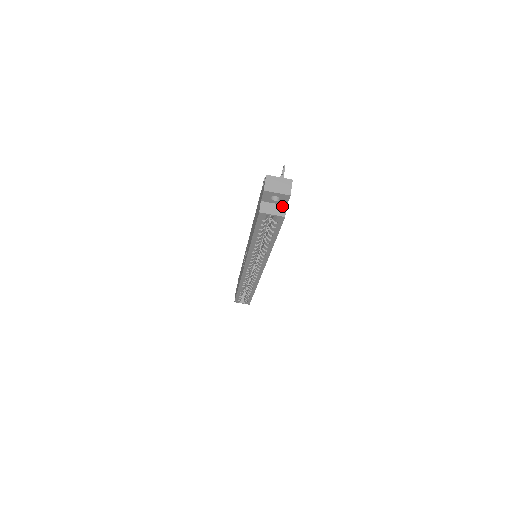
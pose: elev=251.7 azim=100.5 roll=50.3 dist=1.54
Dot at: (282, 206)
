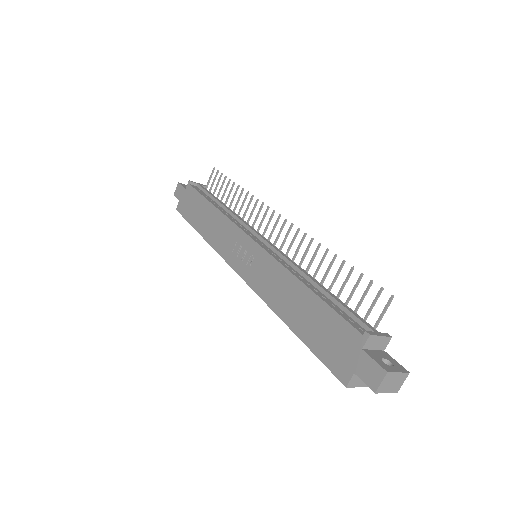
Dot at: occluded
